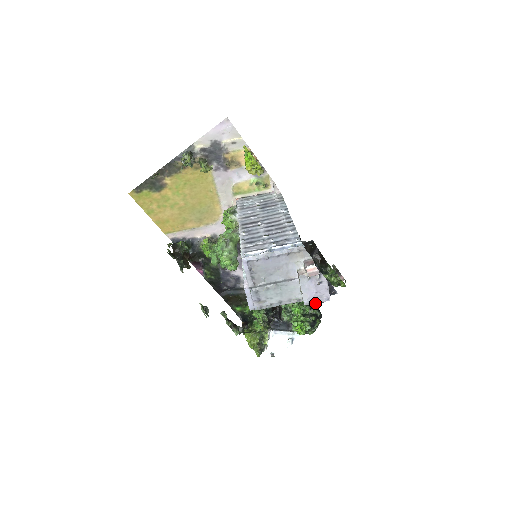
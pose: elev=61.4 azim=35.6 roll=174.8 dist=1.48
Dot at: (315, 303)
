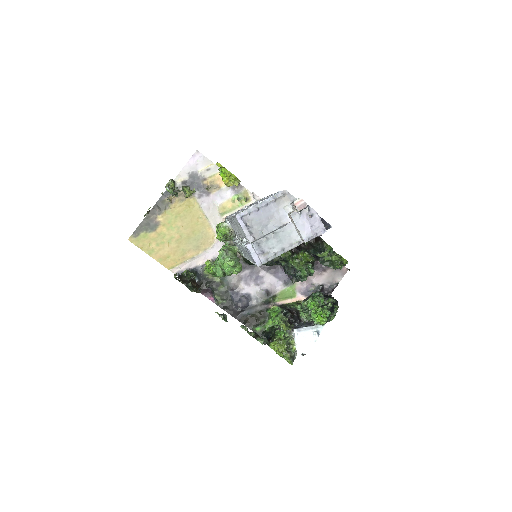
Dot at: occluded
